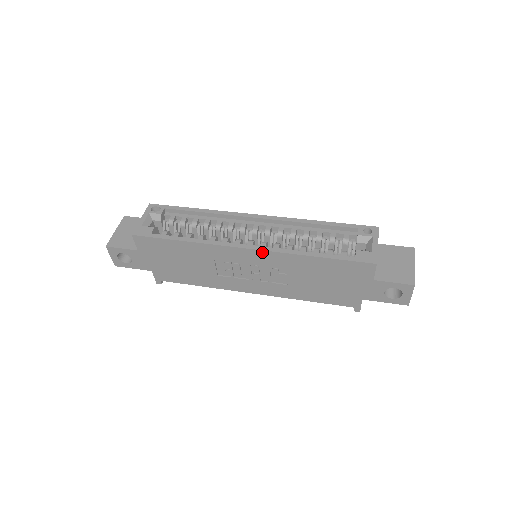
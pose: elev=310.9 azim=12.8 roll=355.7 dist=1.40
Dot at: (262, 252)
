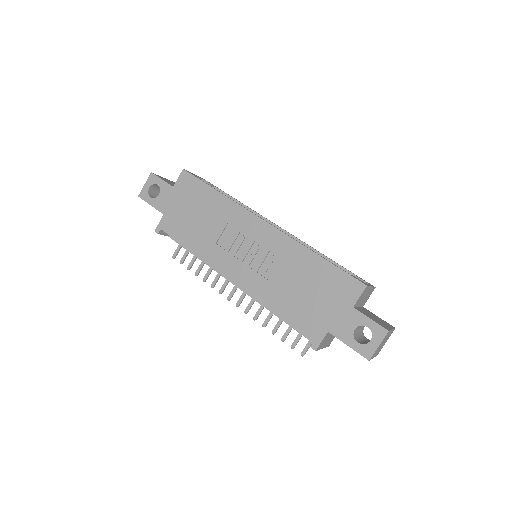
Dot at: (275, 230)
